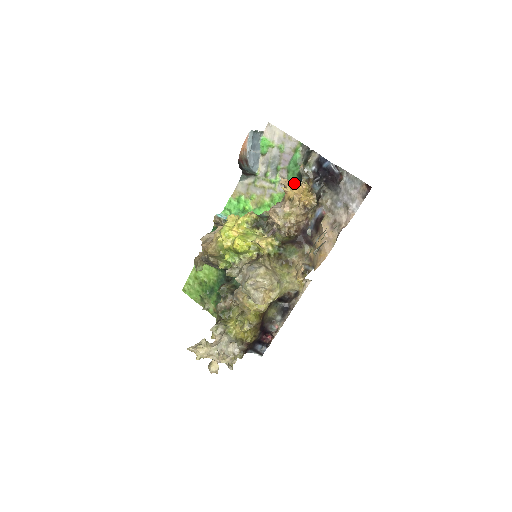
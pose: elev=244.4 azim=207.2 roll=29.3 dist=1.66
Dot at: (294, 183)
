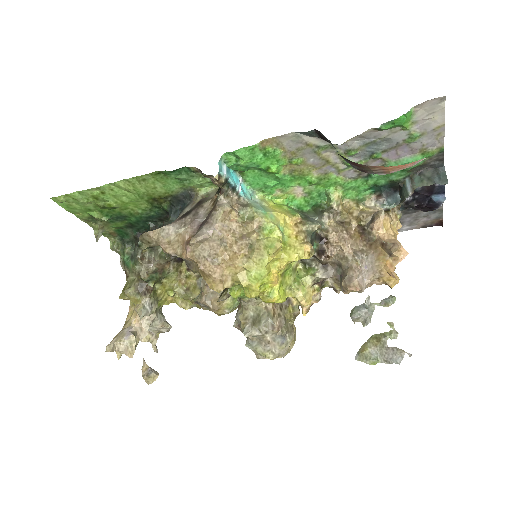
Dot at: (402, 249)
